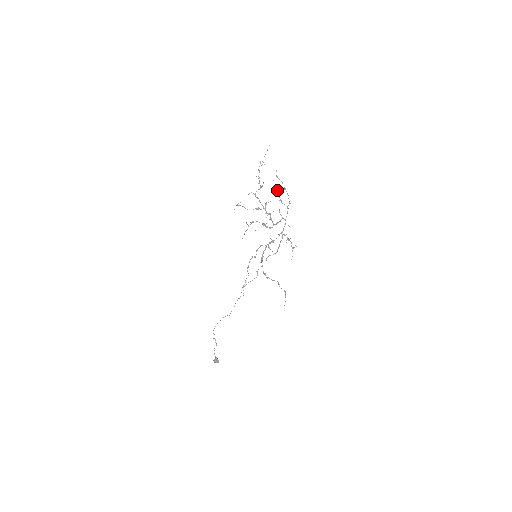
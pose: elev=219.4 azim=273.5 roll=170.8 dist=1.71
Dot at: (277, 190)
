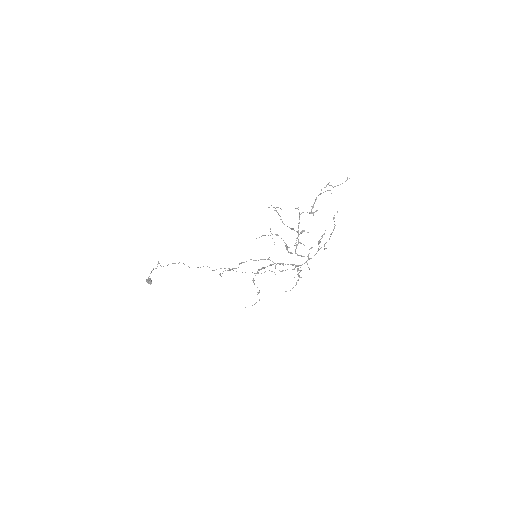
Dot at: occluded
